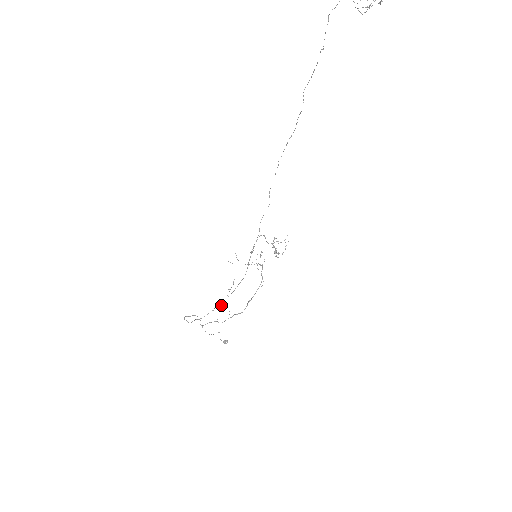
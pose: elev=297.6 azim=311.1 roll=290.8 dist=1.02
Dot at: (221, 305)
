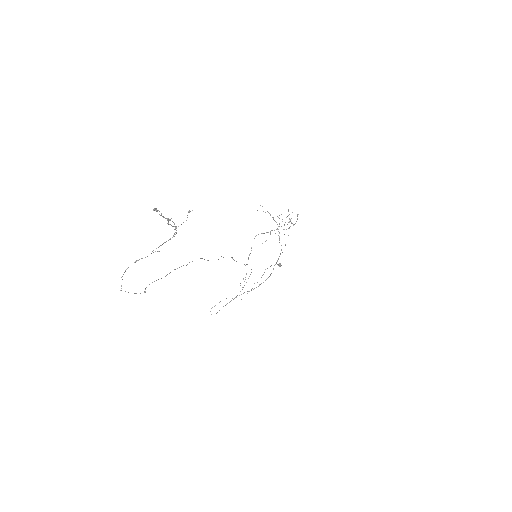
Dot at: (242, 287)
